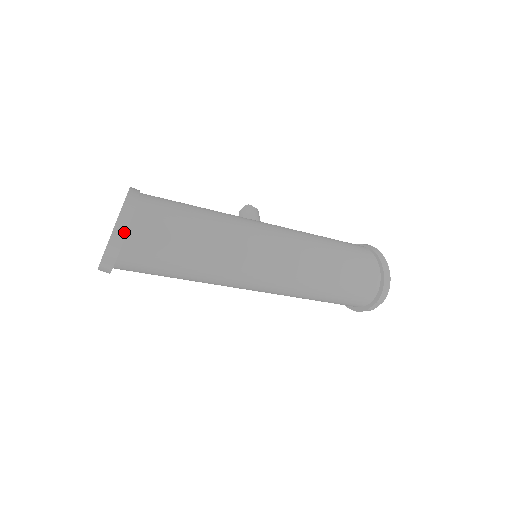
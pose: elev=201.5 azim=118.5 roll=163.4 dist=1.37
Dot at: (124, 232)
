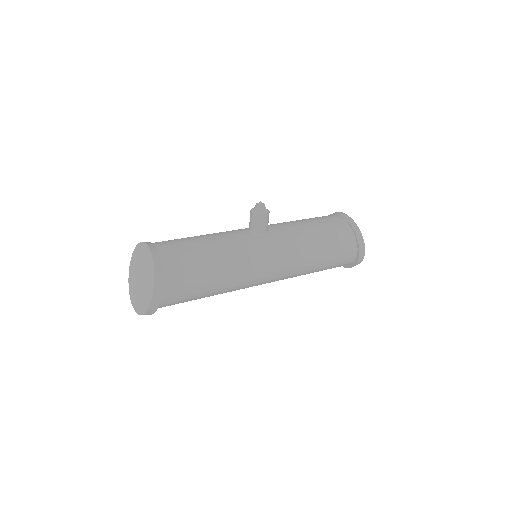
Dot at: (152, 313)
